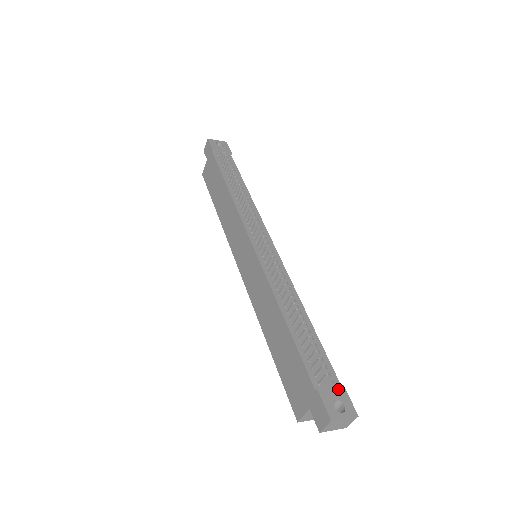
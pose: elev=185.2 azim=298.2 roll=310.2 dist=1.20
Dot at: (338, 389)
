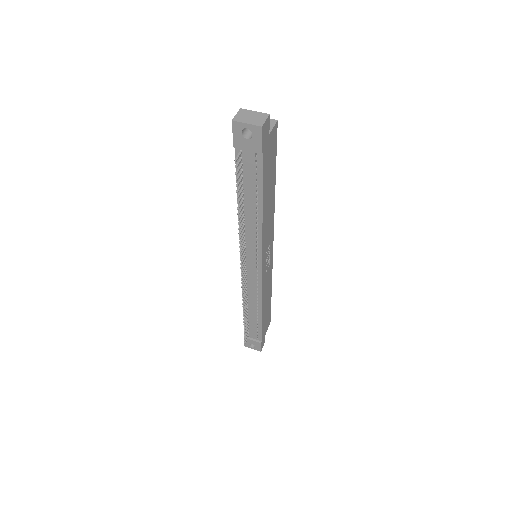
Dot at: (256, 343)
